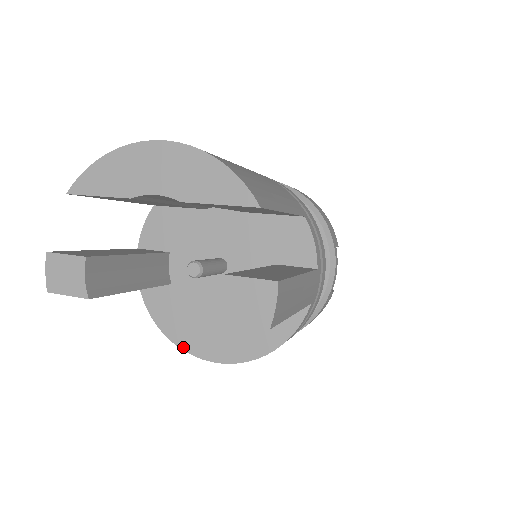
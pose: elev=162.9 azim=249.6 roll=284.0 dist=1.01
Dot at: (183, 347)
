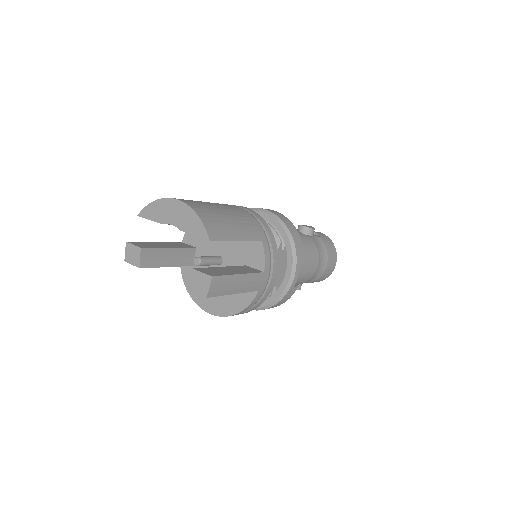
Dot at: (196, 302)
